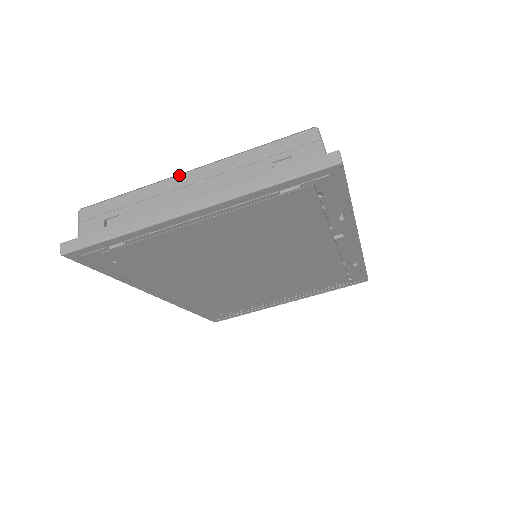
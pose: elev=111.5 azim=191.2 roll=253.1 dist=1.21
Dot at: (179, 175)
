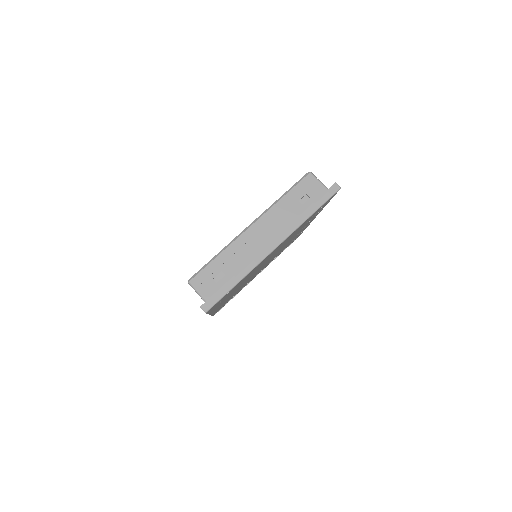
Dot at: (246, 231)
